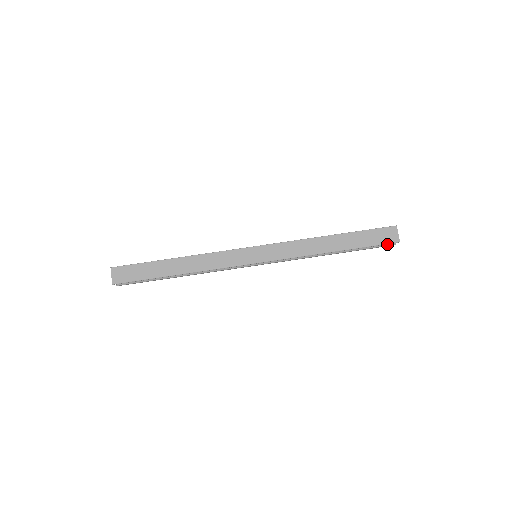
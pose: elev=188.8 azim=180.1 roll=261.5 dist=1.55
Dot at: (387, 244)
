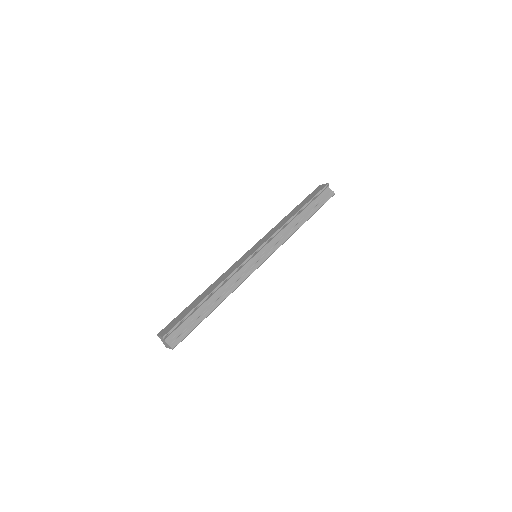
Dot at: (328, 195)
